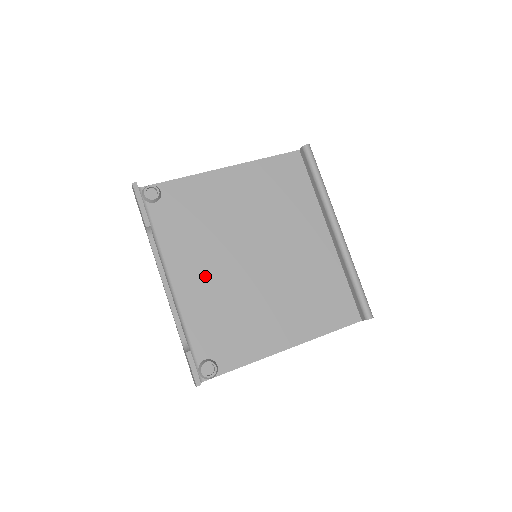
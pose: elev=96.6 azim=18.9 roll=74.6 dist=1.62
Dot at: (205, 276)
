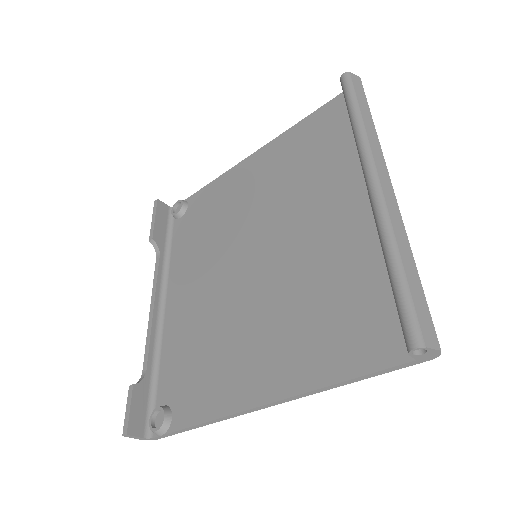
Dot at: (196, 292)
